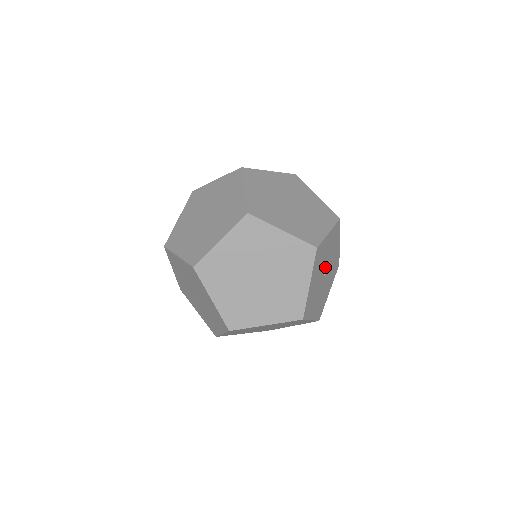
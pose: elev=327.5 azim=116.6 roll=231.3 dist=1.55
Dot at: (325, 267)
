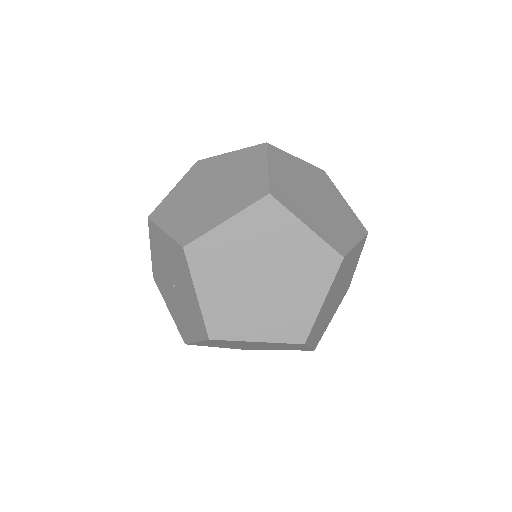
Dot at: occluded
